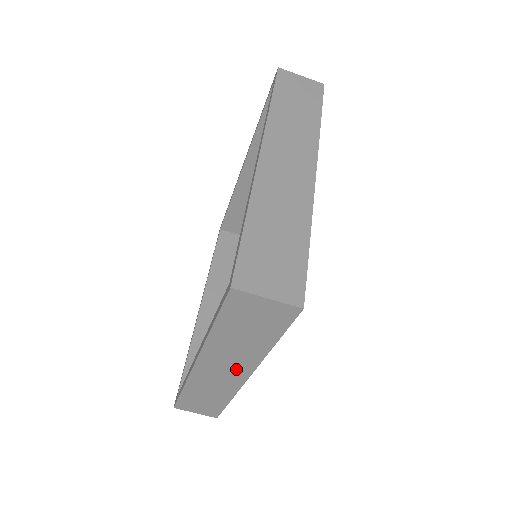
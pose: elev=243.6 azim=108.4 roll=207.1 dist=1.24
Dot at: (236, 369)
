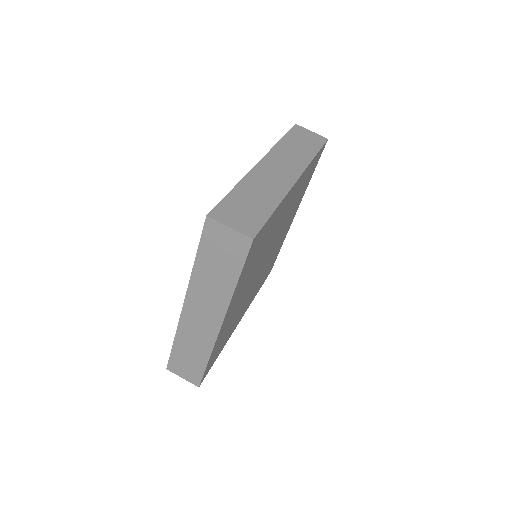
Dot at: (212, 314)
